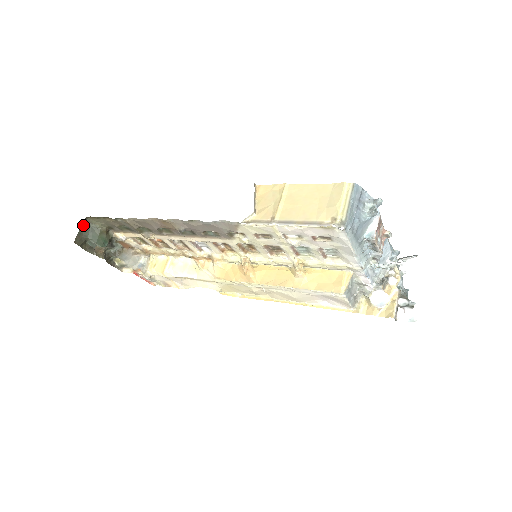
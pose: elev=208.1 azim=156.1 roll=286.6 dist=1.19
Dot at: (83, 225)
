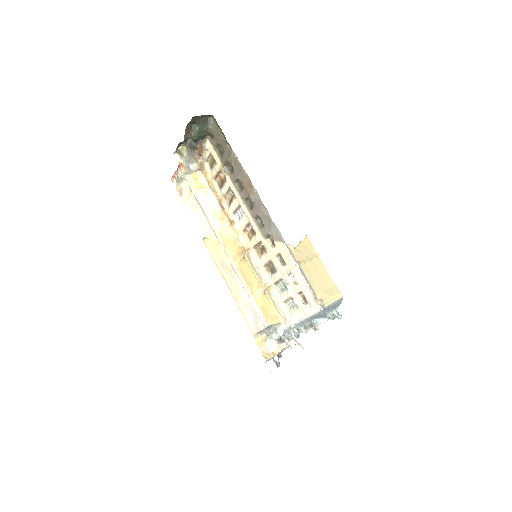
Dot at: (206, 116)
